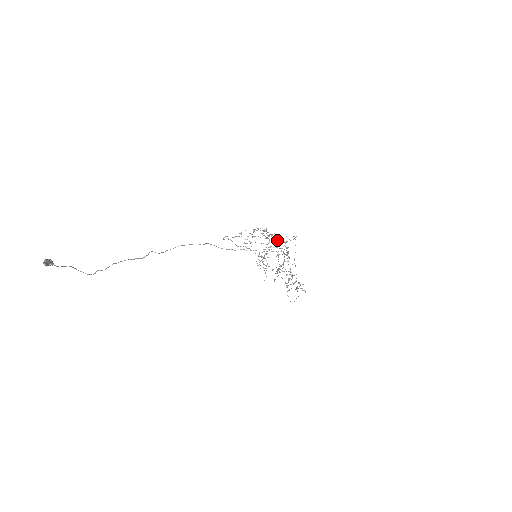
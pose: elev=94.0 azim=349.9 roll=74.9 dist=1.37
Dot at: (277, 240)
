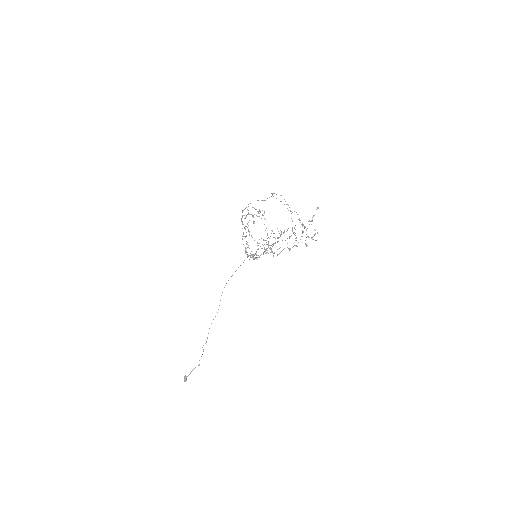
Dot at: occluded
